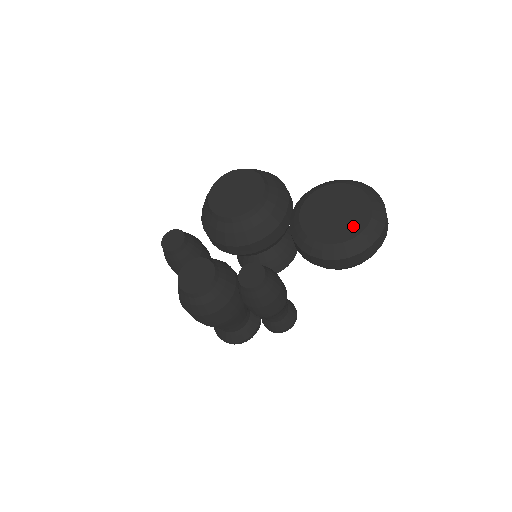
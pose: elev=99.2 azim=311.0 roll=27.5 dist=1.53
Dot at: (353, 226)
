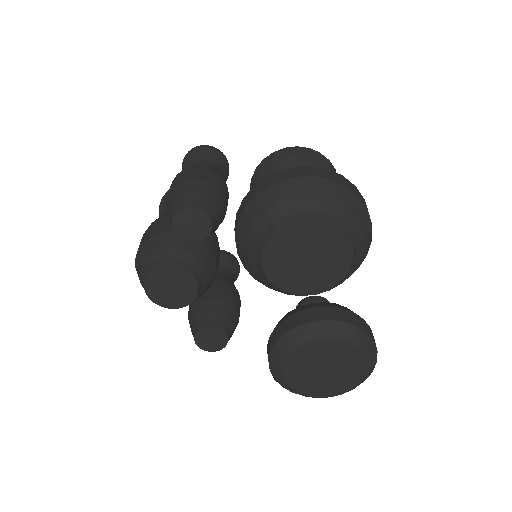
Dot at: (315, 389)
